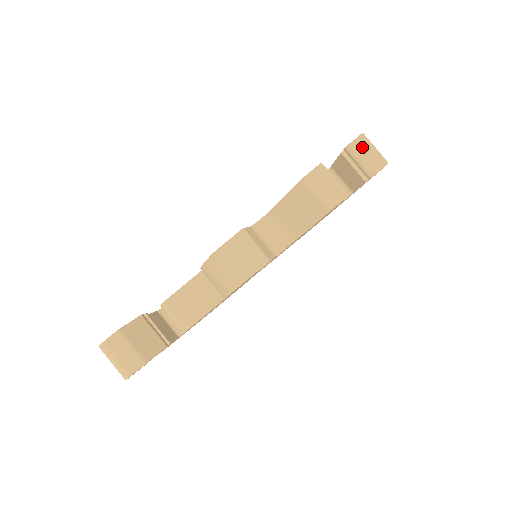
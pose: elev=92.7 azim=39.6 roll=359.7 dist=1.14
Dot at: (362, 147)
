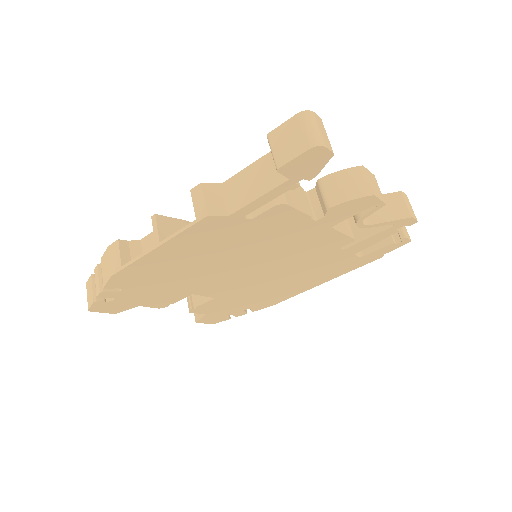
Dot at: occluded
